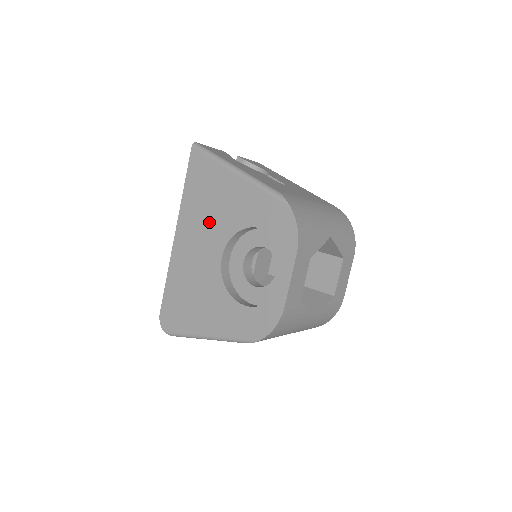
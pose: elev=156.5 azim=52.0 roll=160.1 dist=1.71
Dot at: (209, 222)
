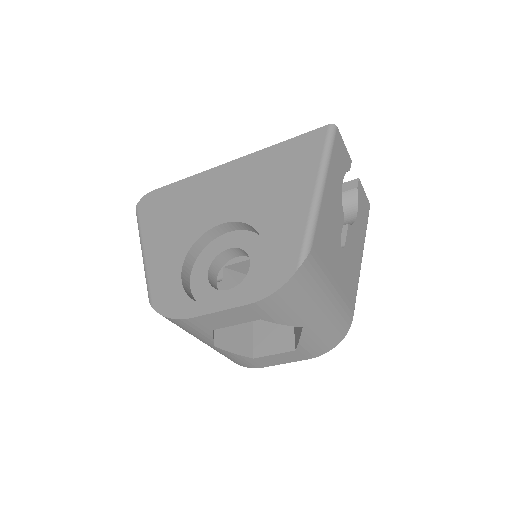
Dot at: (254, 190)
